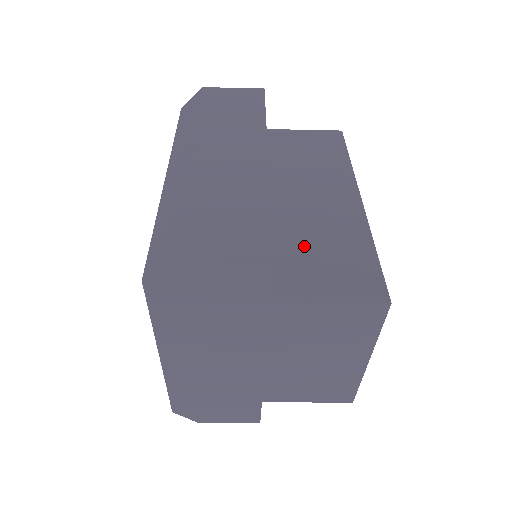
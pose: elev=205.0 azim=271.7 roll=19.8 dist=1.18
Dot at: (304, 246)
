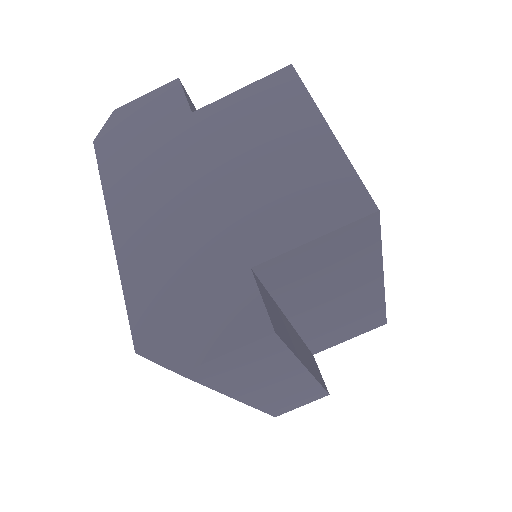
Dot at: occluded
